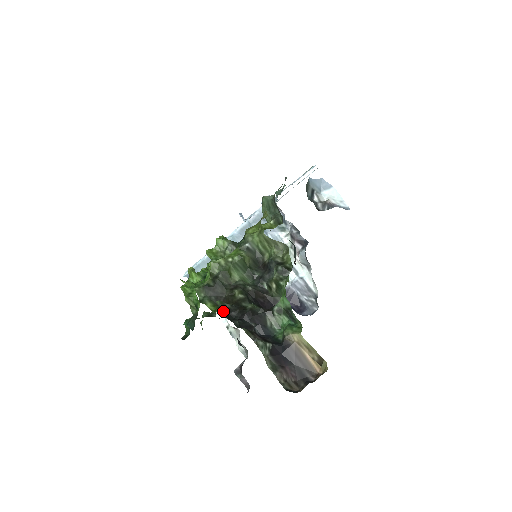
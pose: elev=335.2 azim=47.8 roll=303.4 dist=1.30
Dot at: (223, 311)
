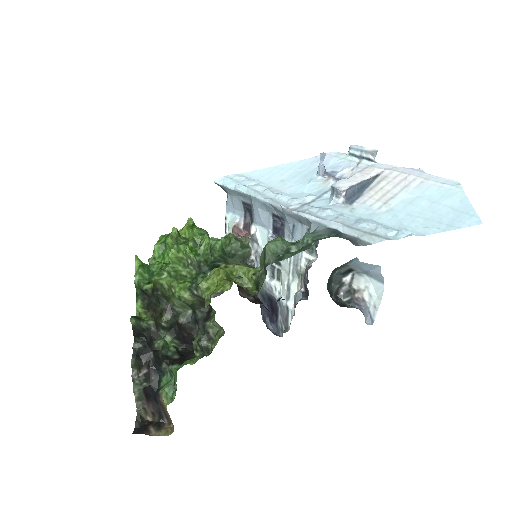
Dot at: (135, 329)
